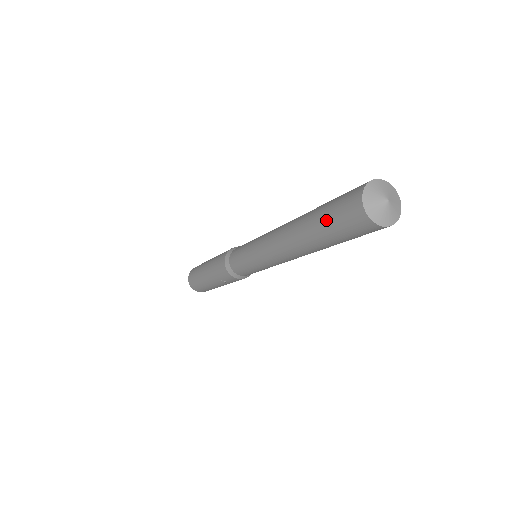
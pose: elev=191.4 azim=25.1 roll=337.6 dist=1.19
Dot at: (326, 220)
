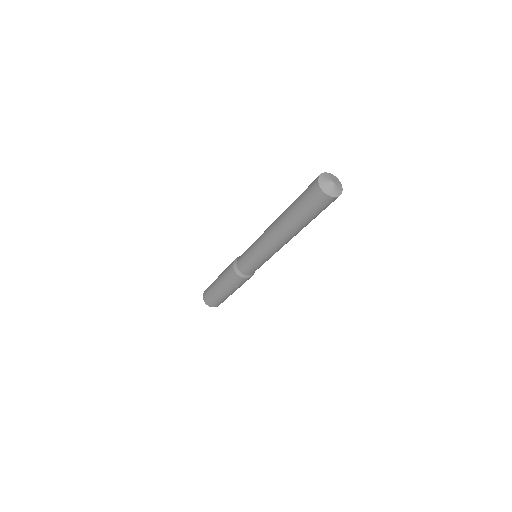
Dot at: (304, 210)
